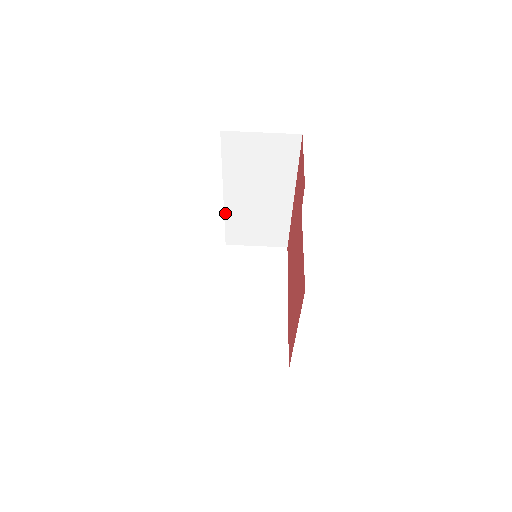
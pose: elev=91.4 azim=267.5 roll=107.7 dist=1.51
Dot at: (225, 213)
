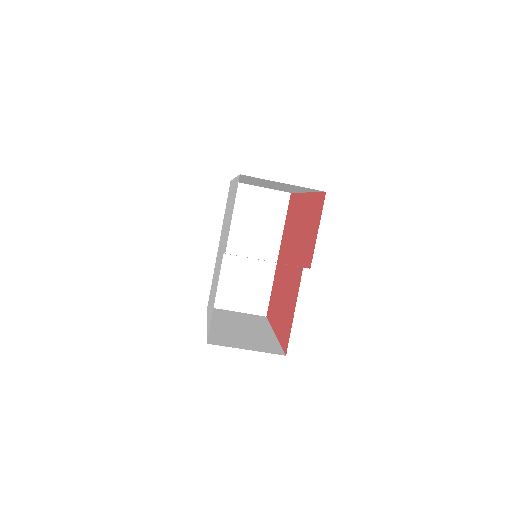
Dot at: occluded
